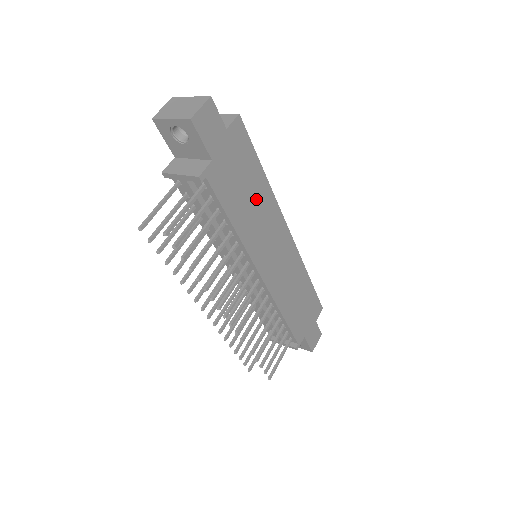
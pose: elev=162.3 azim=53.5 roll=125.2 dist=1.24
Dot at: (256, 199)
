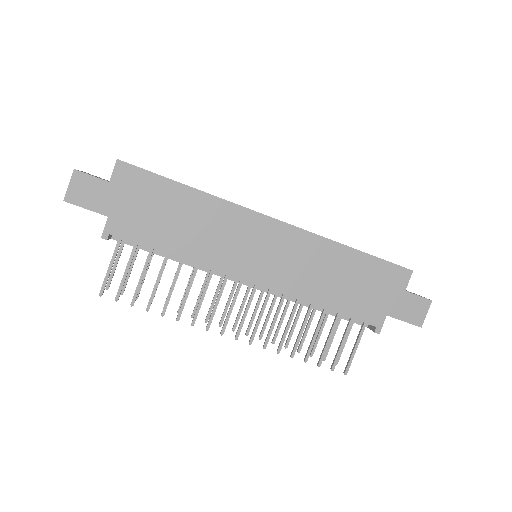
Dot at: (191, 216)
